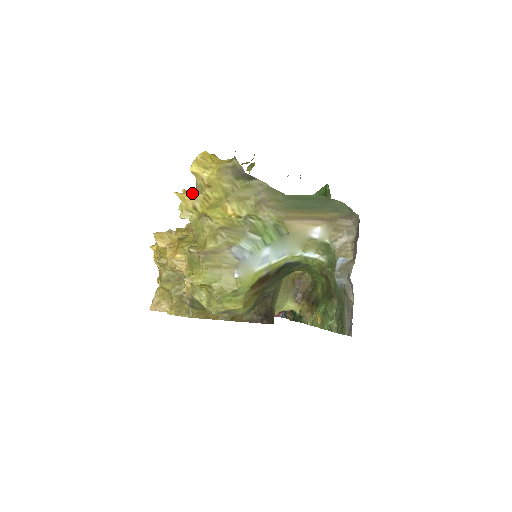
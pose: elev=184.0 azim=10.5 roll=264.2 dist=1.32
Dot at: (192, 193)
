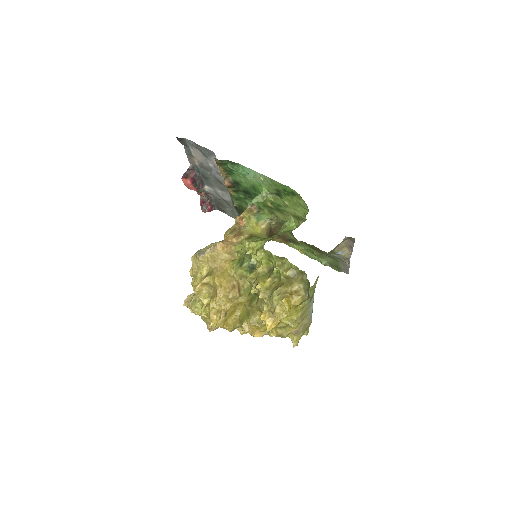
Dot at: (275, 320)
